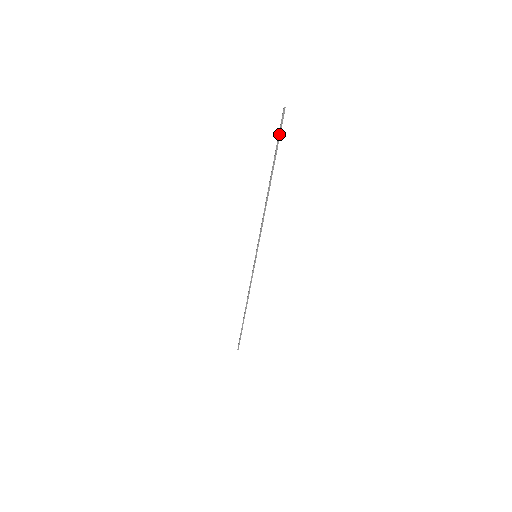
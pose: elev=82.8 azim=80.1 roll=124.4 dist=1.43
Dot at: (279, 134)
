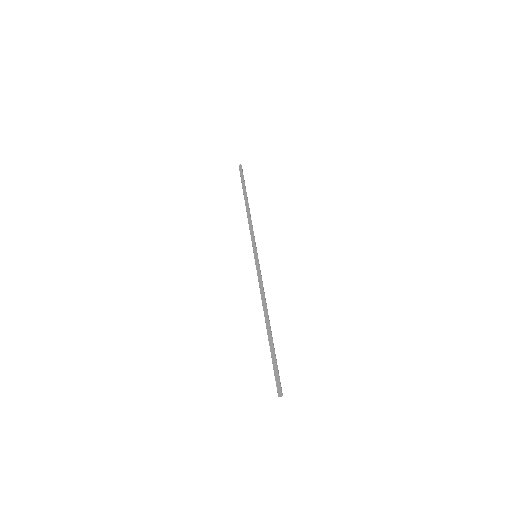
Dot at: (275, 373)
